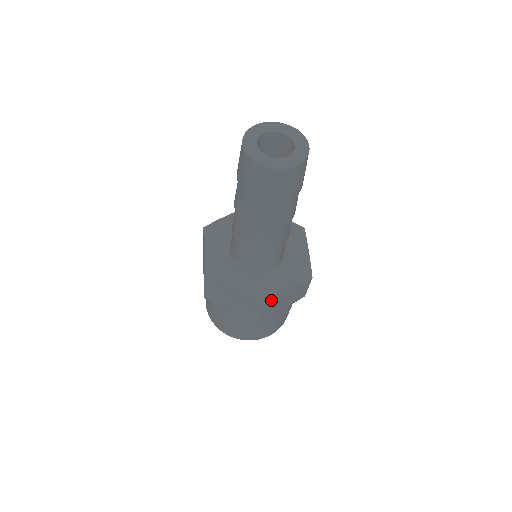
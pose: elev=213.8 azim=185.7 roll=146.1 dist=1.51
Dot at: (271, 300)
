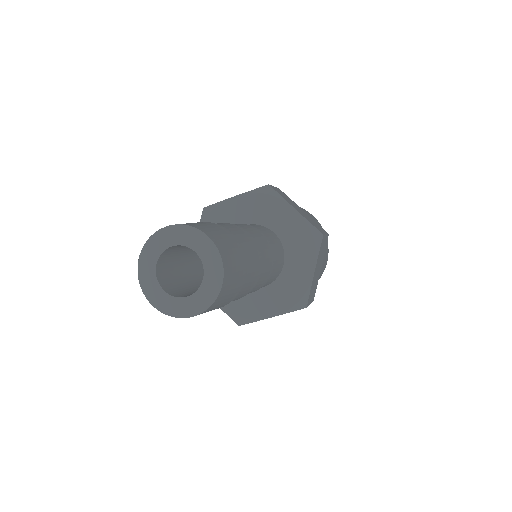
Dot at: (251, 322)
